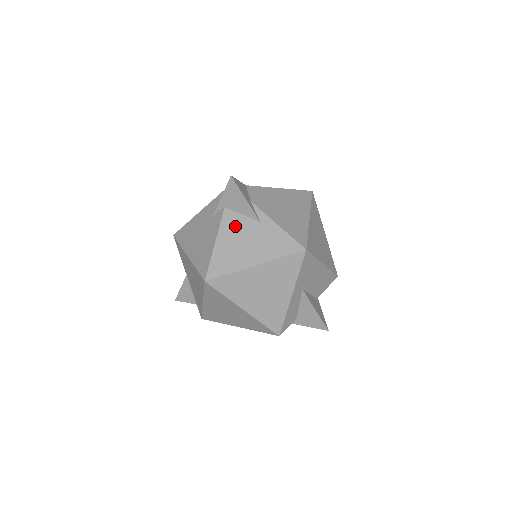
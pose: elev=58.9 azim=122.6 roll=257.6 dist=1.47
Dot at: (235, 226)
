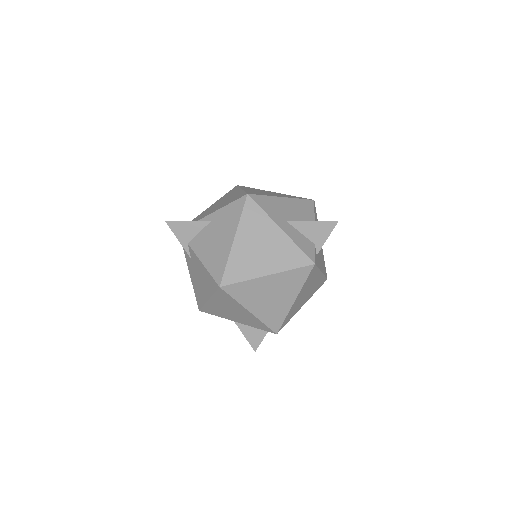
Dot at: (202, 242)
